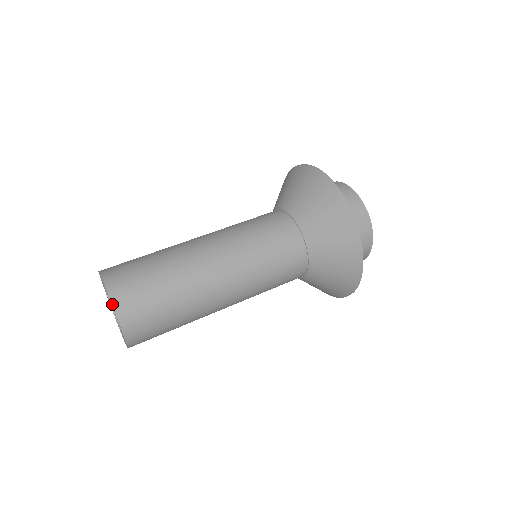
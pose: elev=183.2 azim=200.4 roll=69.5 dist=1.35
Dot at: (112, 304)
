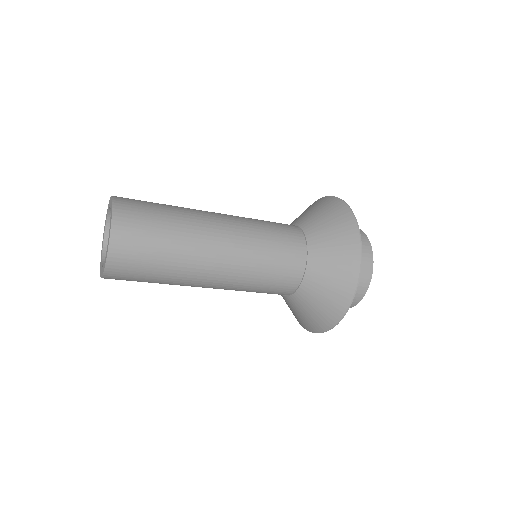
Dot at: (113, 200)
